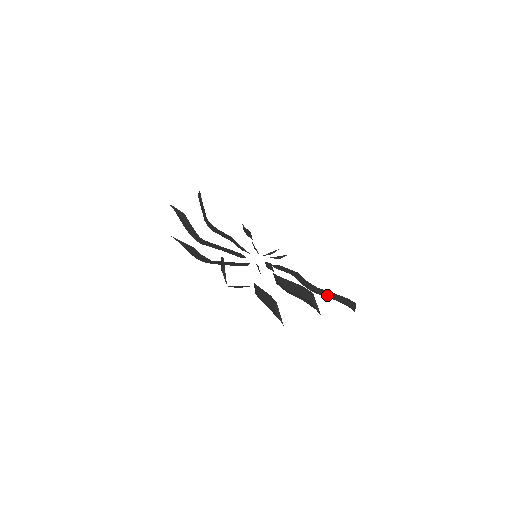
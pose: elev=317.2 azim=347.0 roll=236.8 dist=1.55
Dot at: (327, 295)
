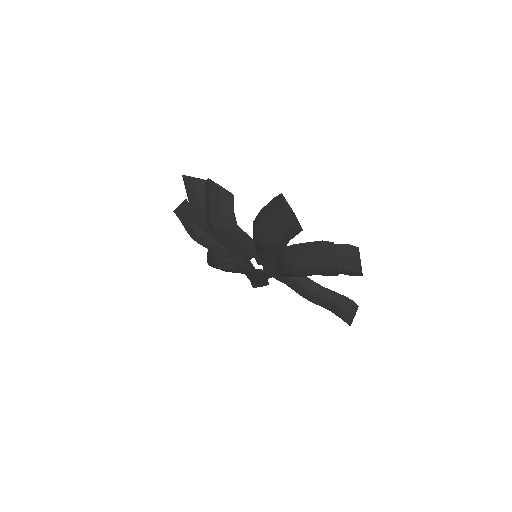
Dot at: (331, 298)
